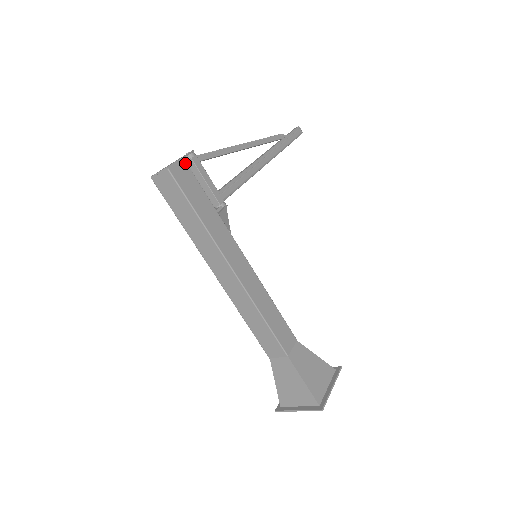
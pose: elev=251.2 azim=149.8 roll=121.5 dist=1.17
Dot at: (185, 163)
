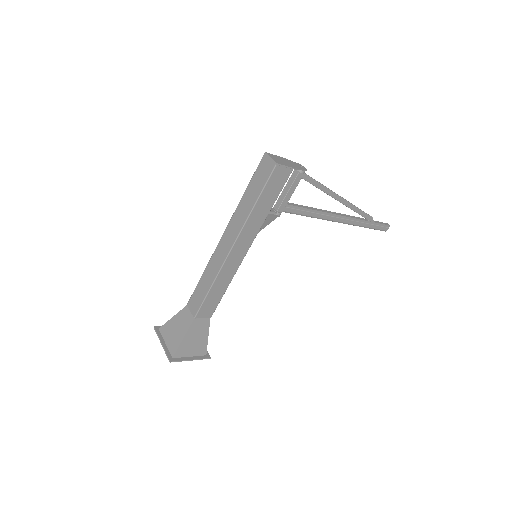
Dot at: (290, 172)
